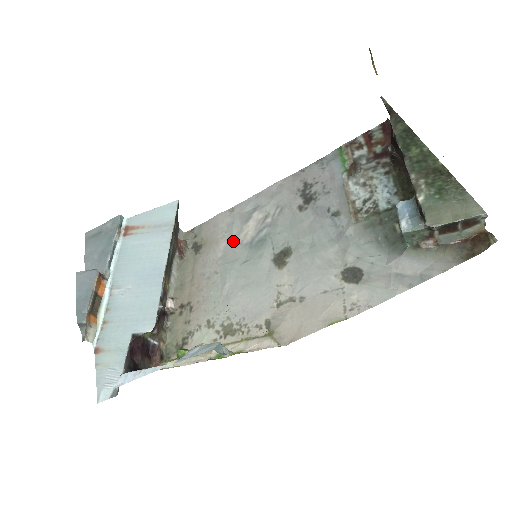
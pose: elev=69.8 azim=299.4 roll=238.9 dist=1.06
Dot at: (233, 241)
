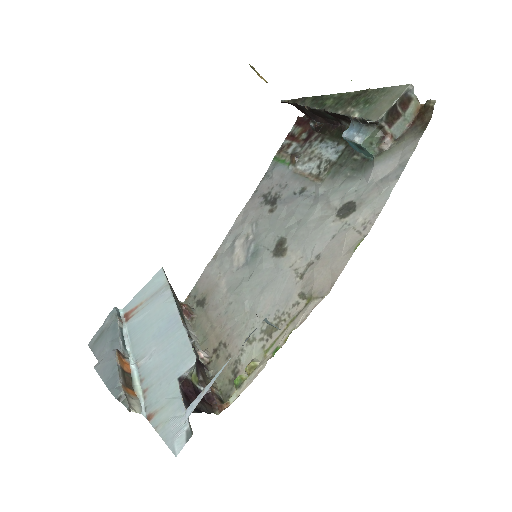
Dot at: (230, 272)
